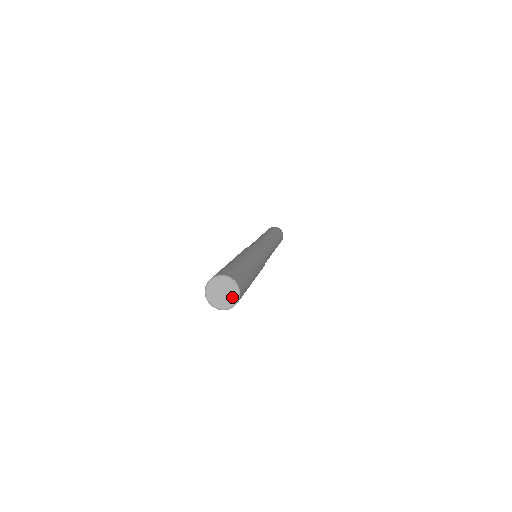
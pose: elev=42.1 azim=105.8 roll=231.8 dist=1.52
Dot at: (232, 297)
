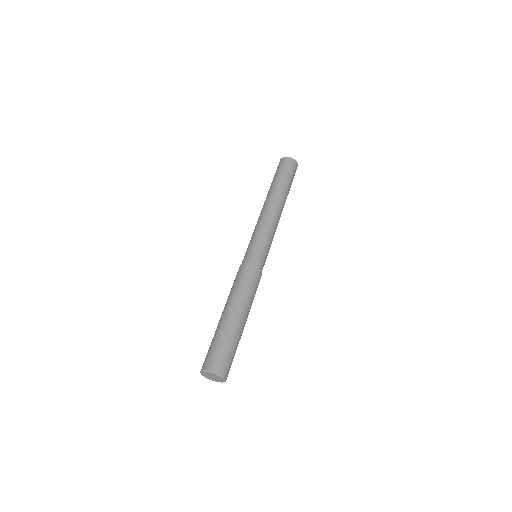
Dot at: (221, 379)
